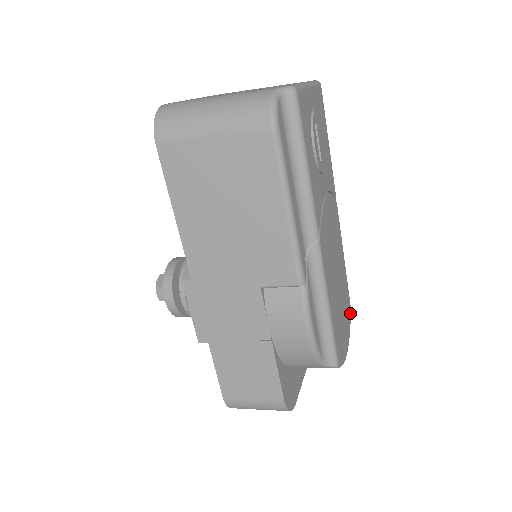
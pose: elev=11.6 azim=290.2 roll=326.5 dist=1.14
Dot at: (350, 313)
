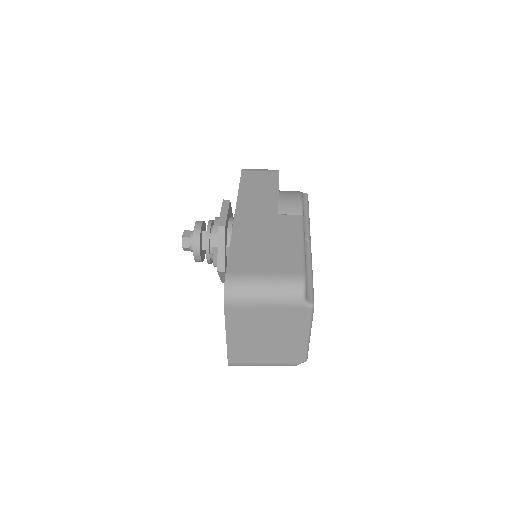
Dot at: occluded
